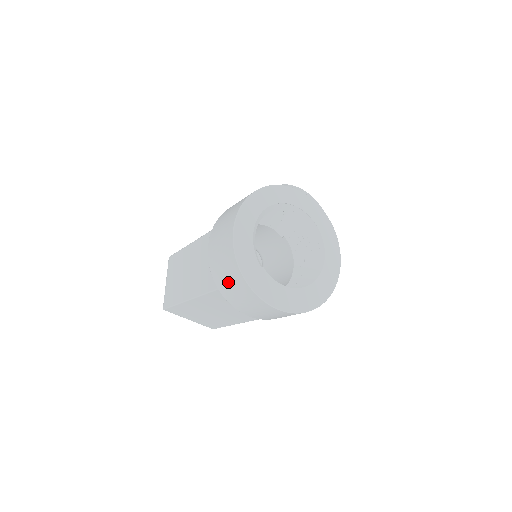
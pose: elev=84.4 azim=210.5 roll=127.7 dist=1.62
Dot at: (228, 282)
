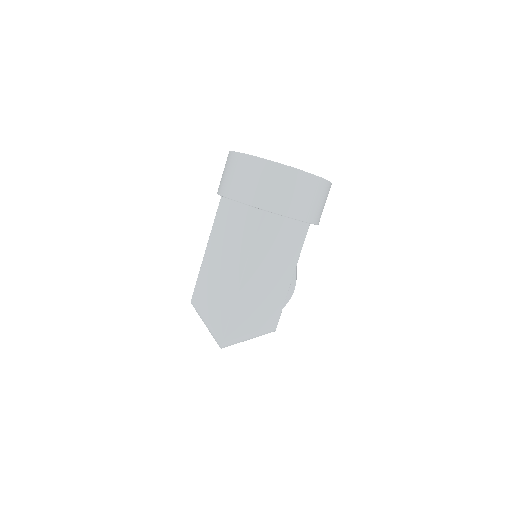
Dot at: (266, 187)
